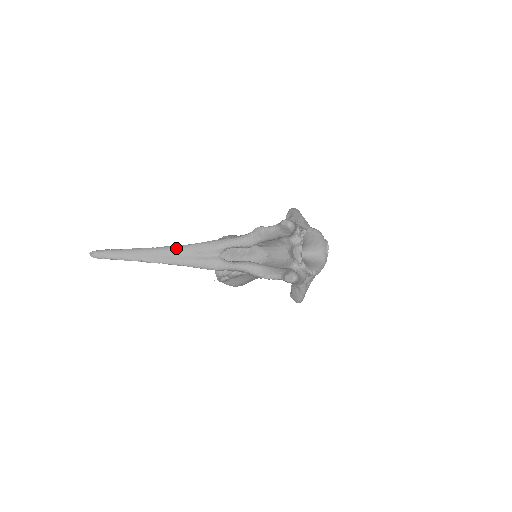
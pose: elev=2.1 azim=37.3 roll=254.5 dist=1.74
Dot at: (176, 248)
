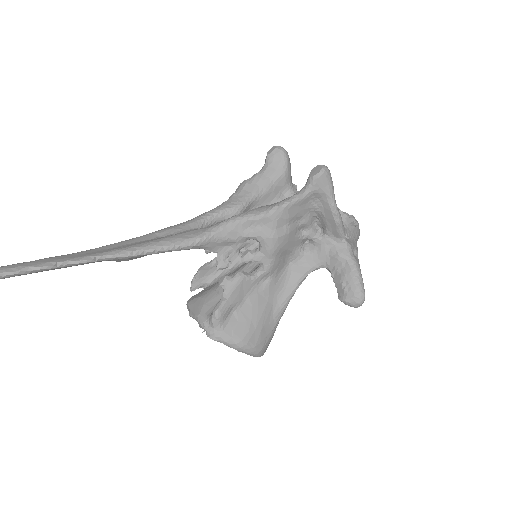
Dot at: occluded
